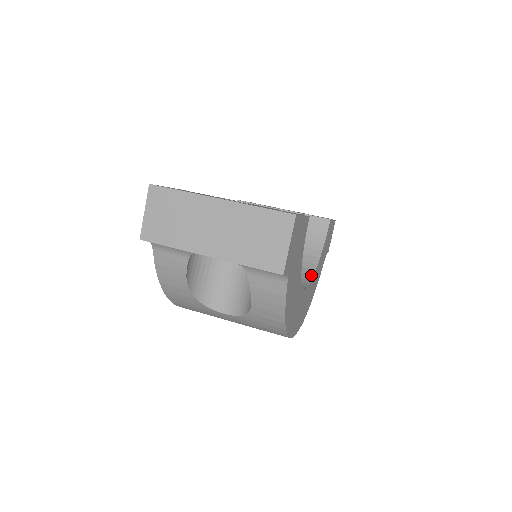
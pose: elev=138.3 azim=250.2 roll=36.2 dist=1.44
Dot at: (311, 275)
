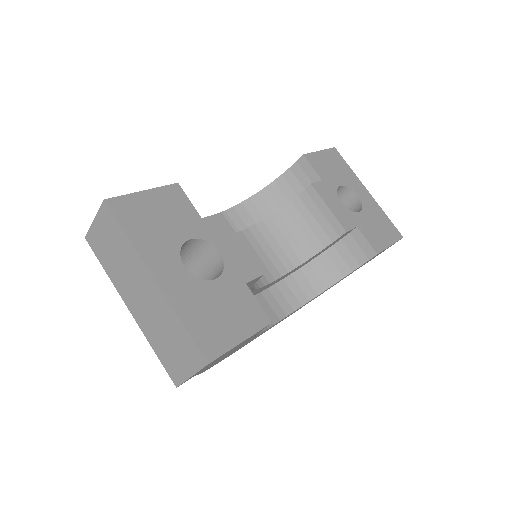
Dot at: (308, 299)
